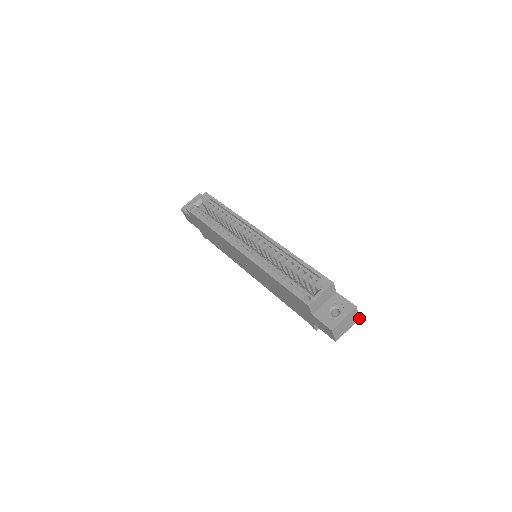
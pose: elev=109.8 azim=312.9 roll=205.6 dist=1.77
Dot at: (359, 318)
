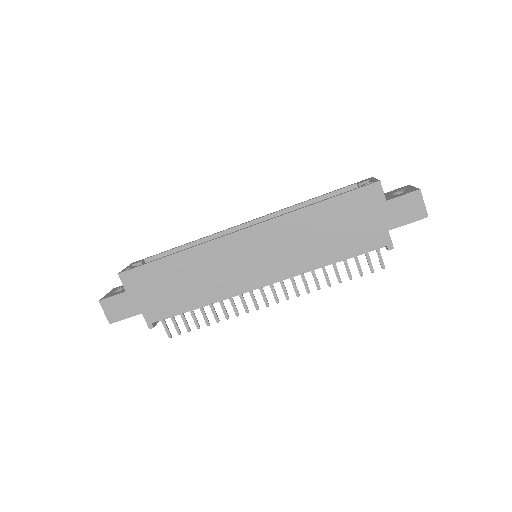
Dot at: occluded
